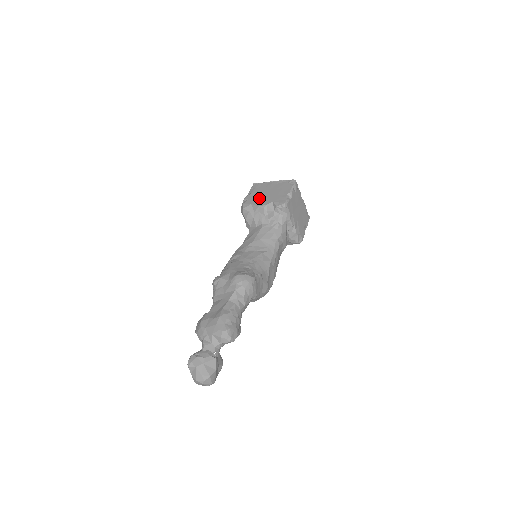
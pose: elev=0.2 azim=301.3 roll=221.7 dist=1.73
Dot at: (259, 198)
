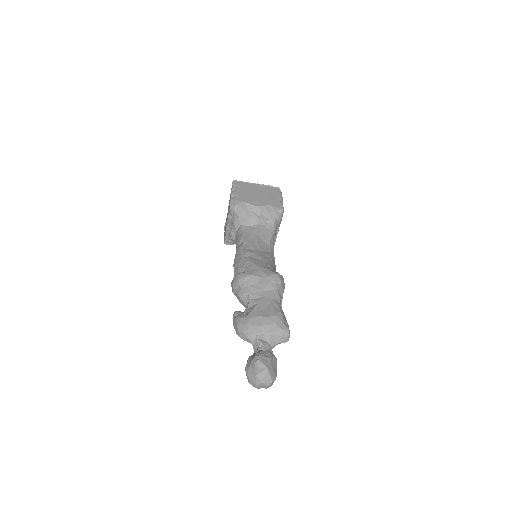
Dot at: (251, 197)
